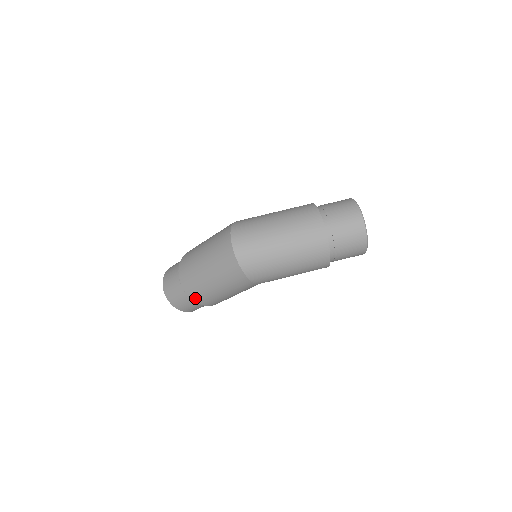
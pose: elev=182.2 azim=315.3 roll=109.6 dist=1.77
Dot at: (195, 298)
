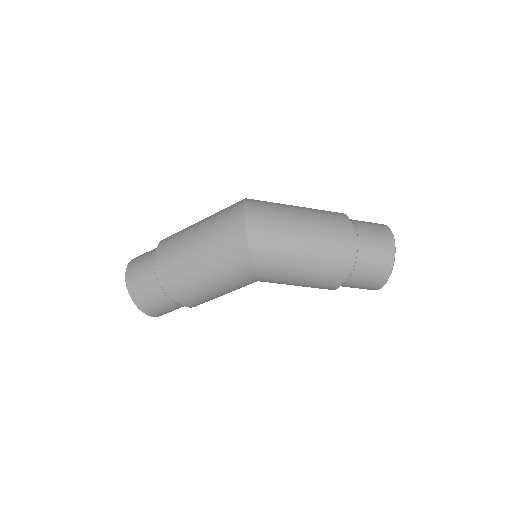
Dot at: (166, 280)
